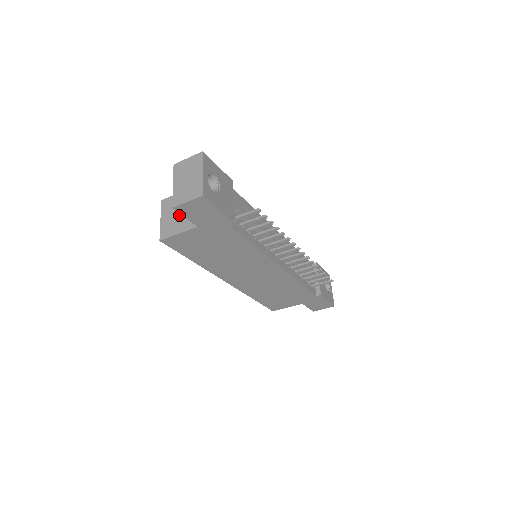
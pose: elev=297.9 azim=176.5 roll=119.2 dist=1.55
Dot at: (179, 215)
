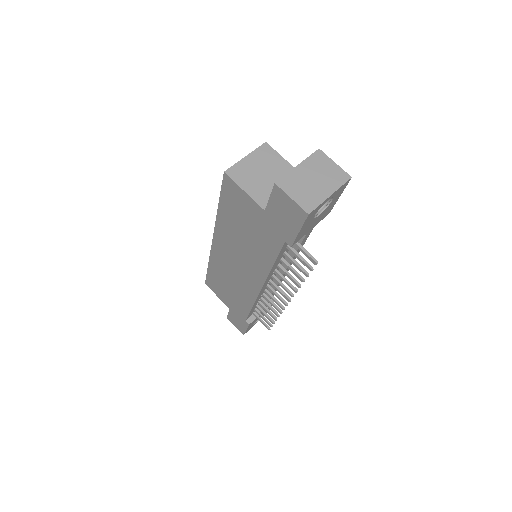
Dot at: (264, 177)
